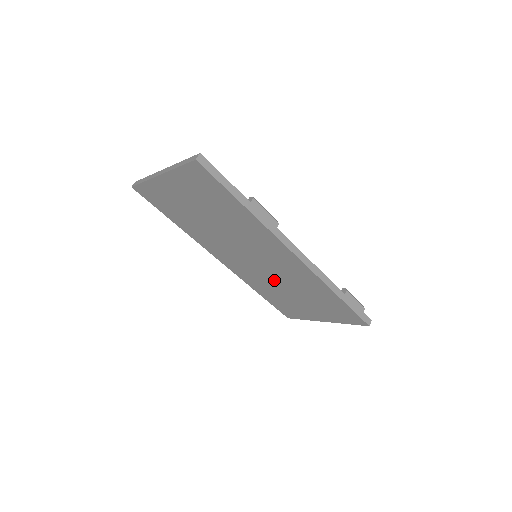
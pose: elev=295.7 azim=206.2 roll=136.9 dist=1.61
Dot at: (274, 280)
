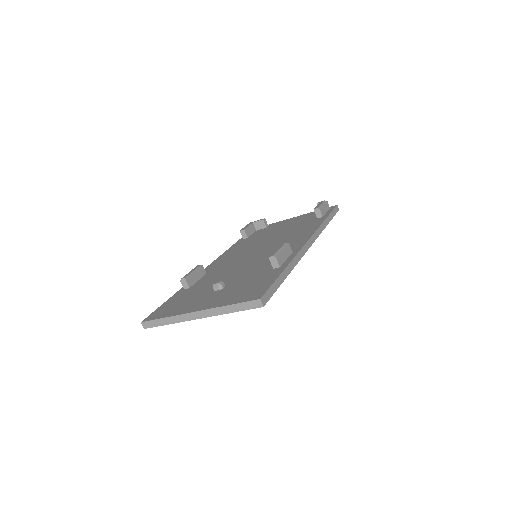
Dot at: occluded
